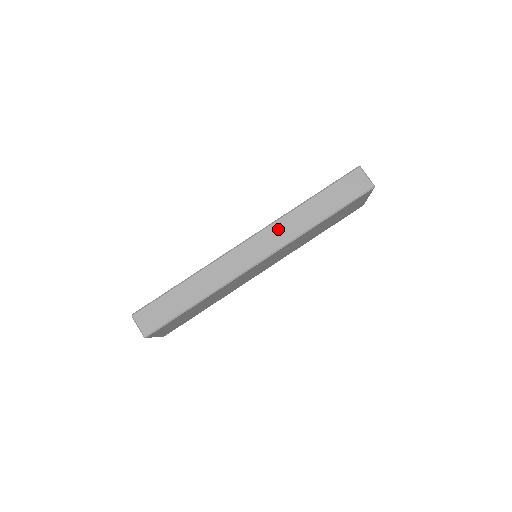
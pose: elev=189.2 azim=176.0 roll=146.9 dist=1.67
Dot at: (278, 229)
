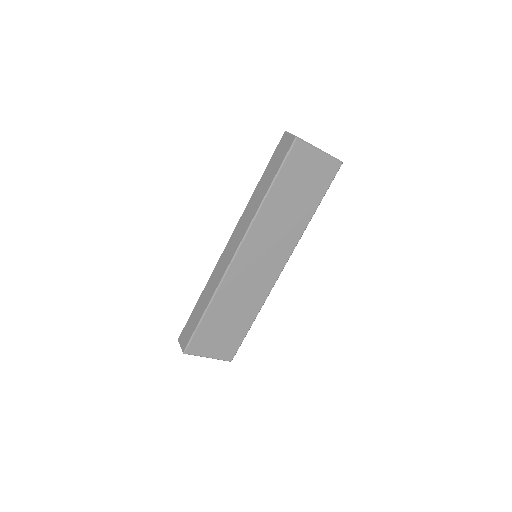
Dot at: (243, 221)
